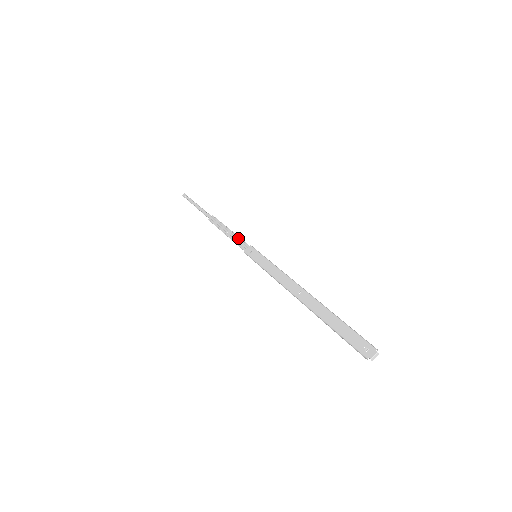
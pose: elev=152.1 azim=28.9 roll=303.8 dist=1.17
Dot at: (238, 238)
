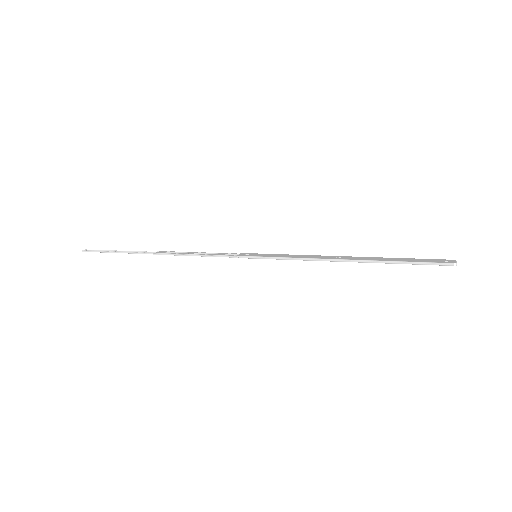
Dot at: (217, 253)
